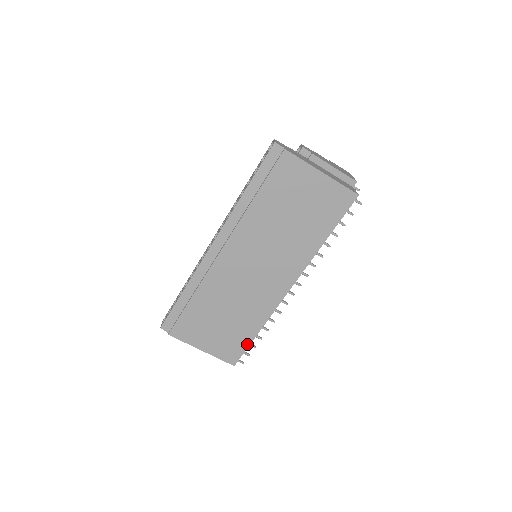
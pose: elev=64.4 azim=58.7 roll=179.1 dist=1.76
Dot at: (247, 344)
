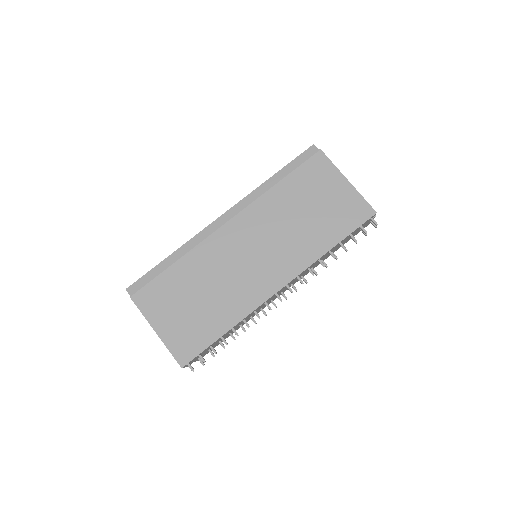
Dot at: (208, 343)
